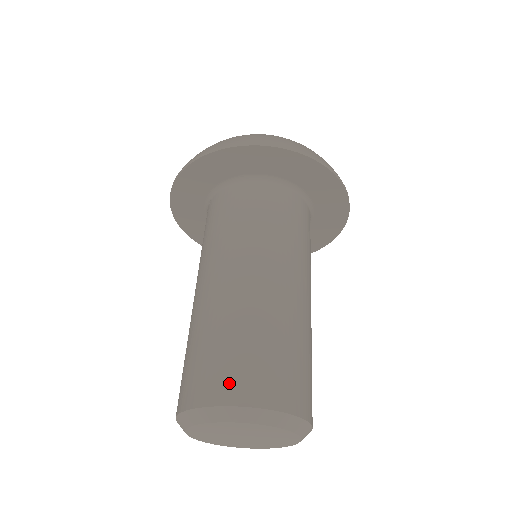
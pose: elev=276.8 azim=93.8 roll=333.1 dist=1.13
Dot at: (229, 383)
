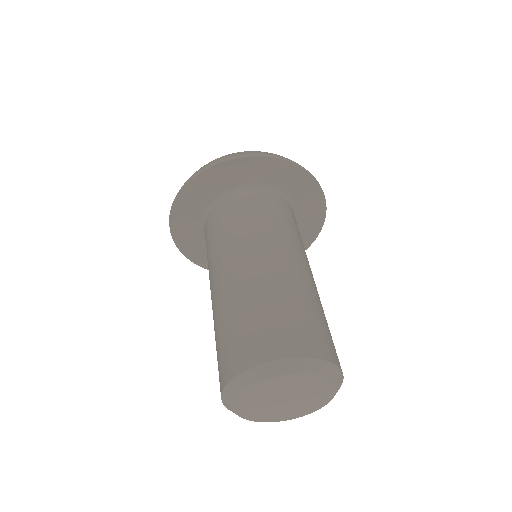
Dot at: (270, 343)
